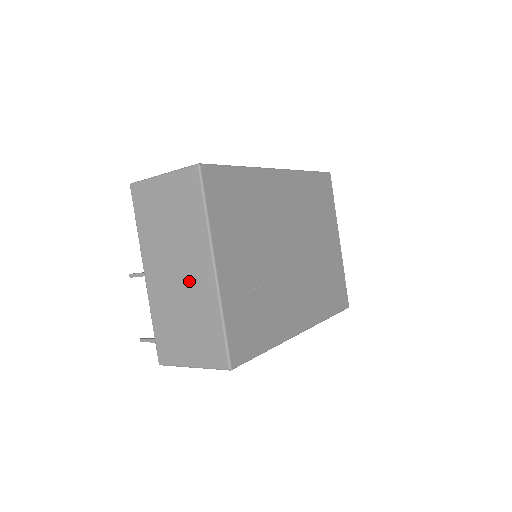
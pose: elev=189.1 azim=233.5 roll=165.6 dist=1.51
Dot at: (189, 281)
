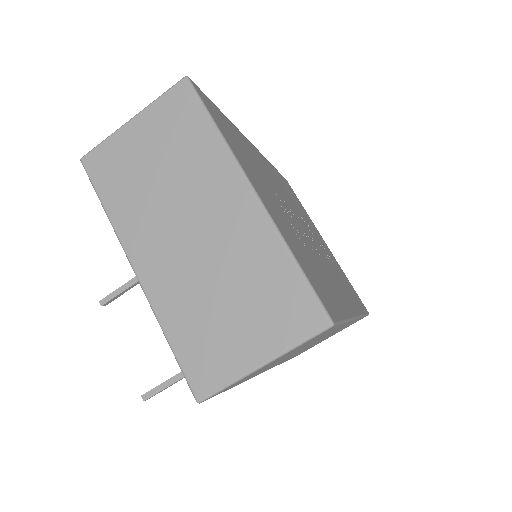
Dot at: (216, 232)
